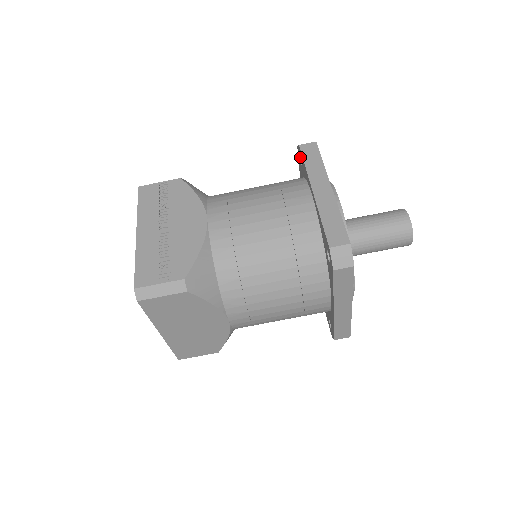
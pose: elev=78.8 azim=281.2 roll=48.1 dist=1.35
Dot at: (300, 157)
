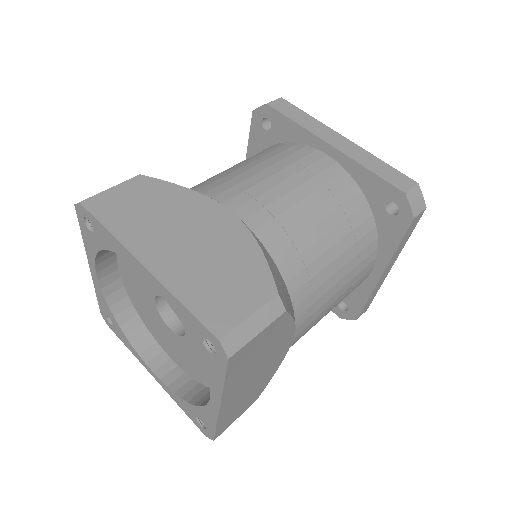
Dot at: occluded
